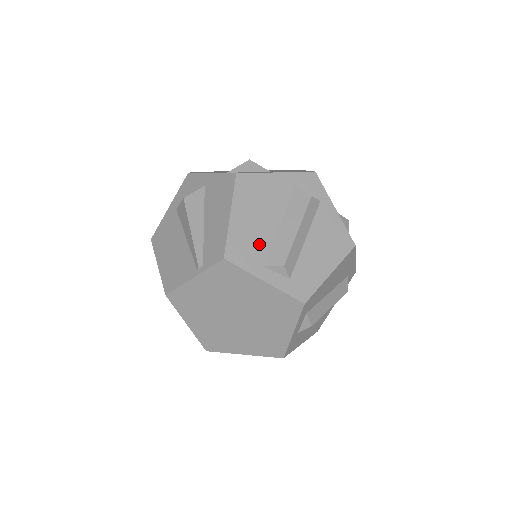
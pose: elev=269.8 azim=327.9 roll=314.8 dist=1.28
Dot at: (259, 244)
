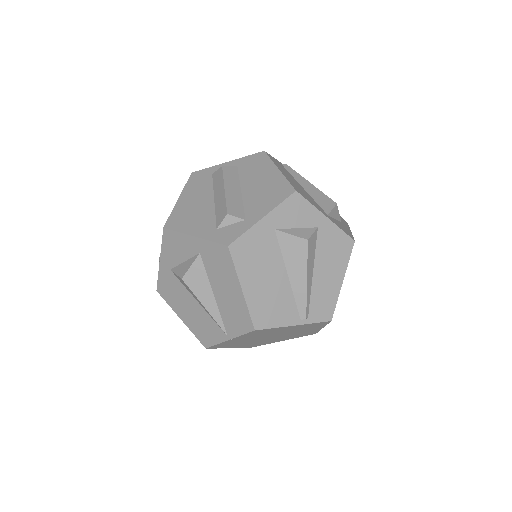
Dot at: occluded
